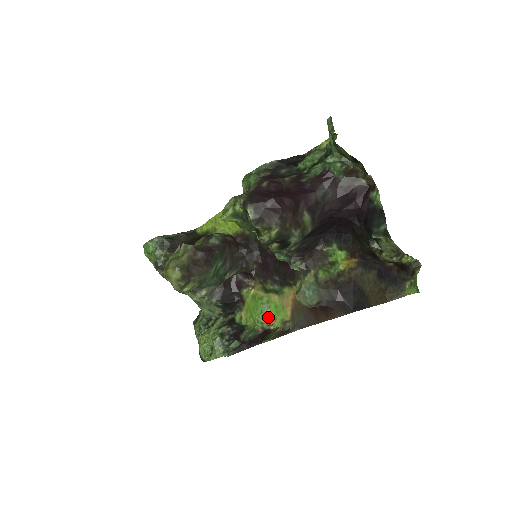
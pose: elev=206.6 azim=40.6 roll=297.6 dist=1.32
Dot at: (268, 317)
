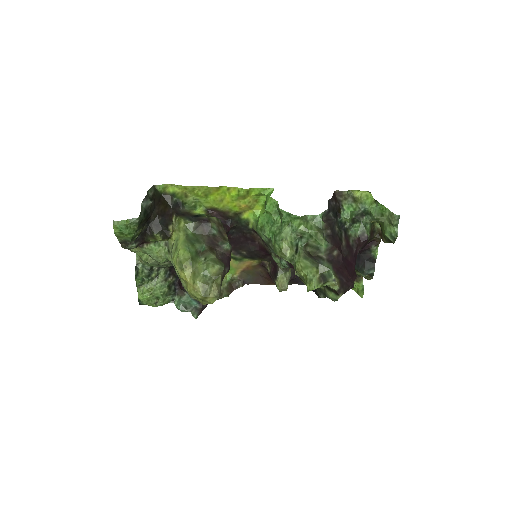
Dot at: occluded
